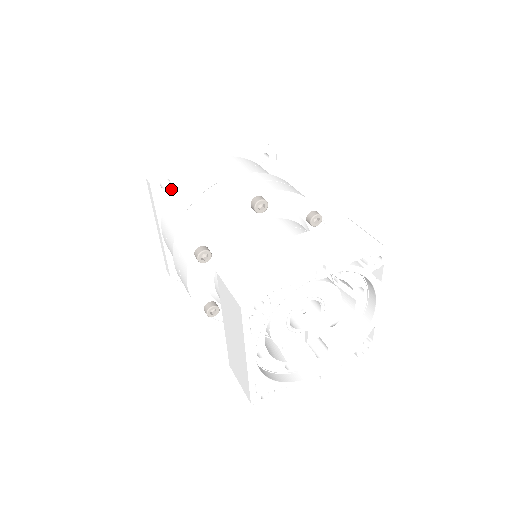
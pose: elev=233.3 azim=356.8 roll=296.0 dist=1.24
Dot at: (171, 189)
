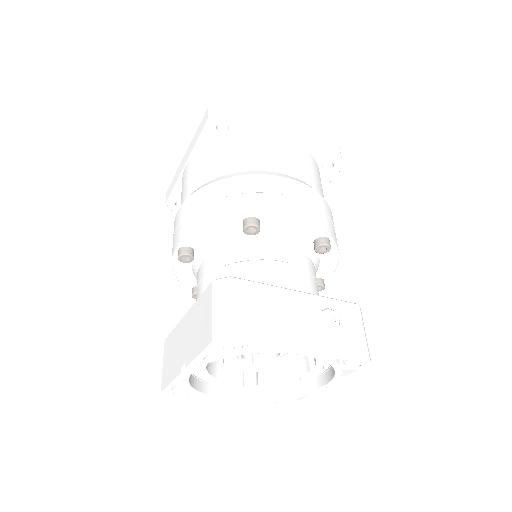
Dot at: occluded
